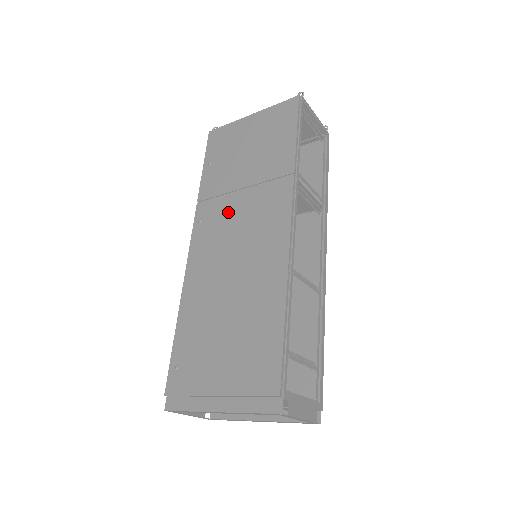
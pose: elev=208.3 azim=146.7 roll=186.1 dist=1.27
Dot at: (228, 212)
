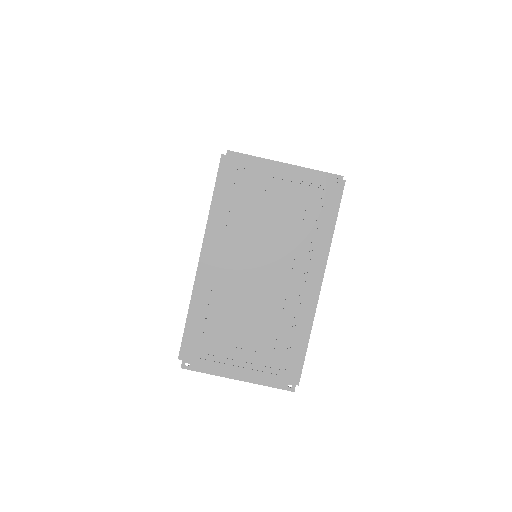
Dot at: occluded
